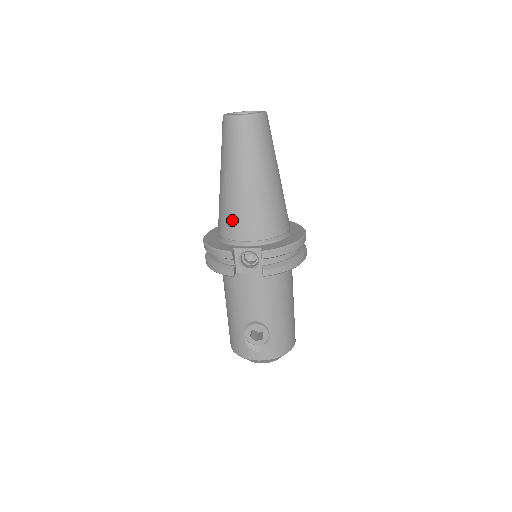
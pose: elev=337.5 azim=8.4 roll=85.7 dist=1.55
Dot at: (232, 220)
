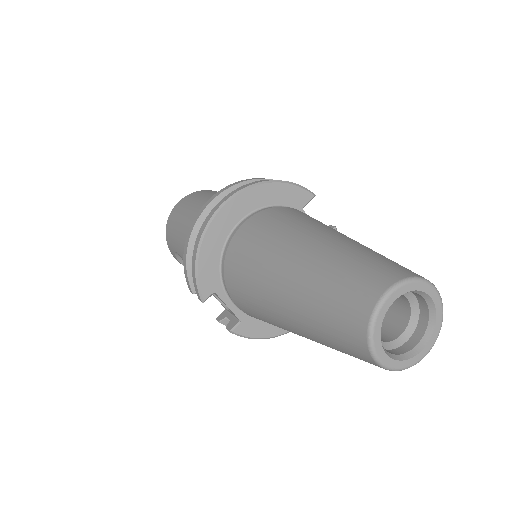
Dot at: (242, 291)
